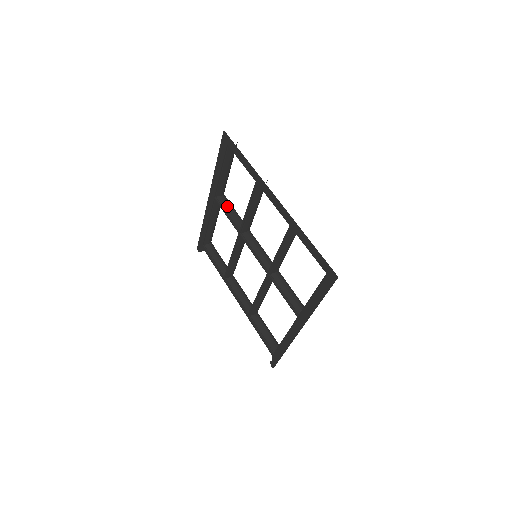
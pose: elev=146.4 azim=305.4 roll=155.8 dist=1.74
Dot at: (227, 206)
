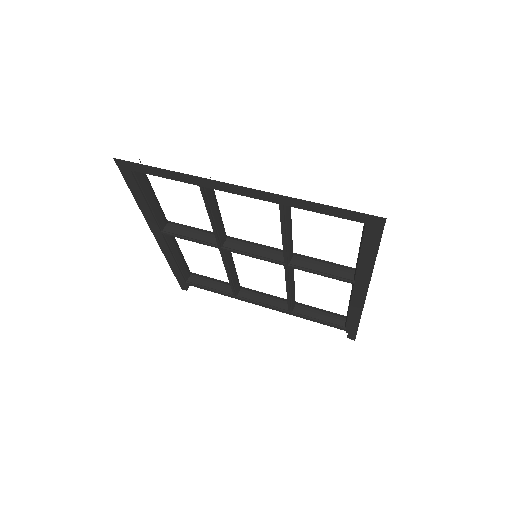
Dot at: (182, 230)
